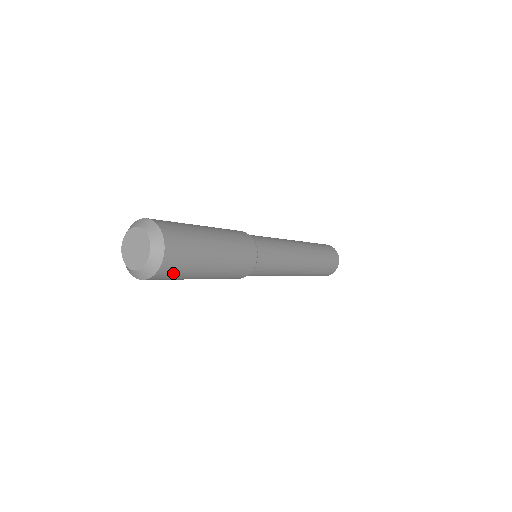
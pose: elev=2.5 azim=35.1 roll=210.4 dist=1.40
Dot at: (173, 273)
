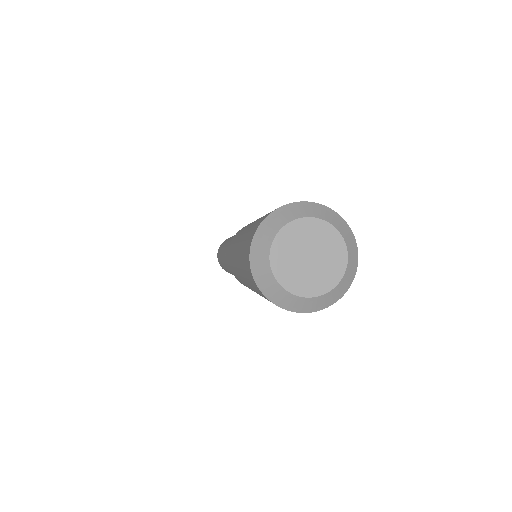
Dot at: occluded
